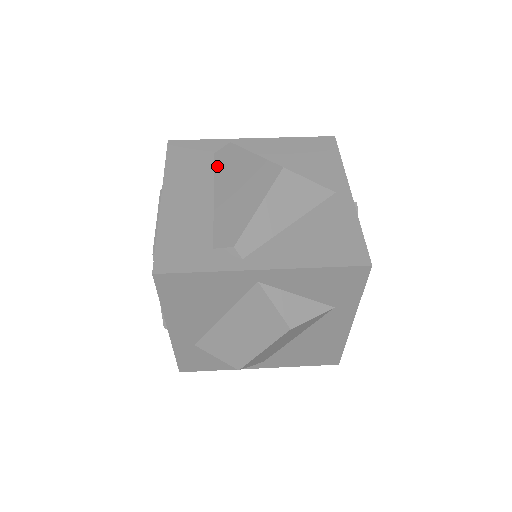
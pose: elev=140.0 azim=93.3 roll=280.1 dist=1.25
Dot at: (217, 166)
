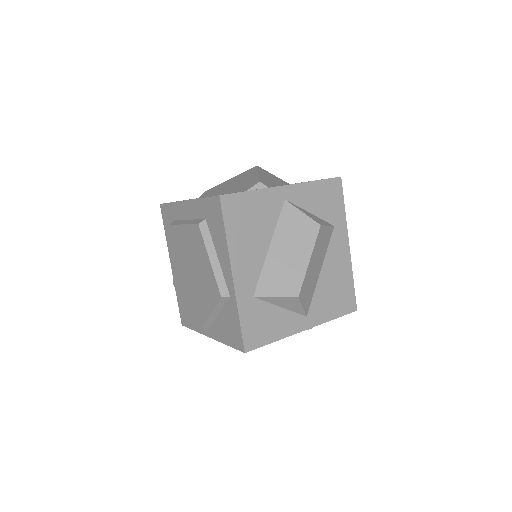
Dot at: (207, 195)
